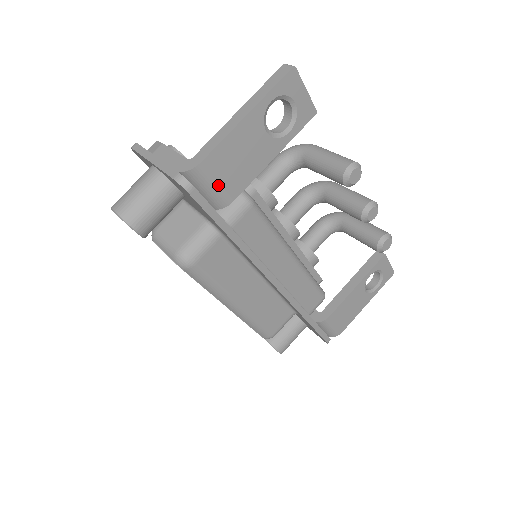
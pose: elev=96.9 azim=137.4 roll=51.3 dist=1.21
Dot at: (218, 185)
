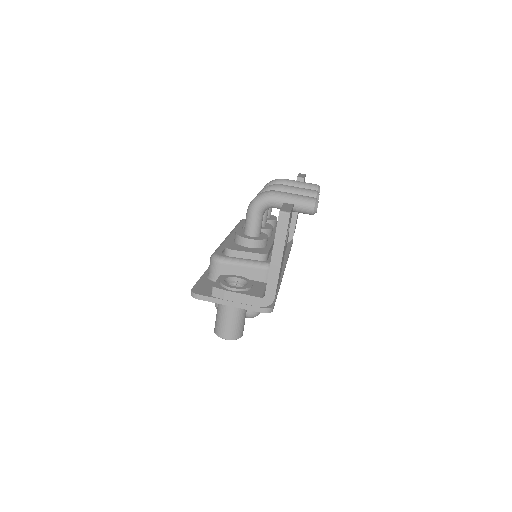
Dot at: occluded
